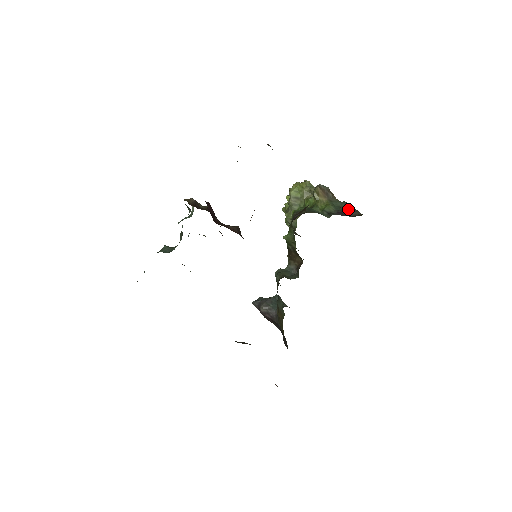
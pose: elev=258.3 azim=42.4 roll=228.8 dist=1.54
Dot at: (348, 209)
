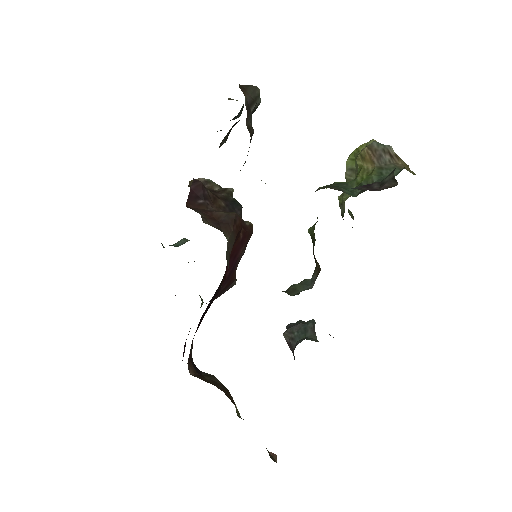
Dot at: (385, 178)
